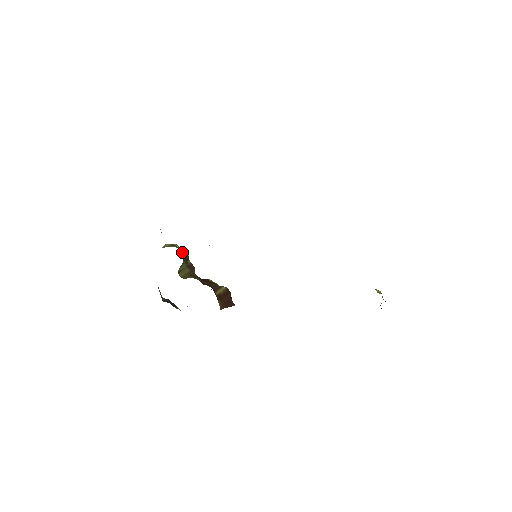
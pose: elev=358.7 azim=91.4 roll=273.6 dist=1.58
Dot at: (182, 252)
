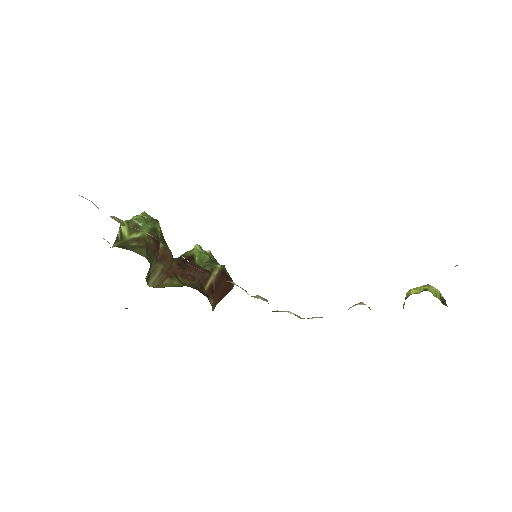
Dot at: (146, 248)
